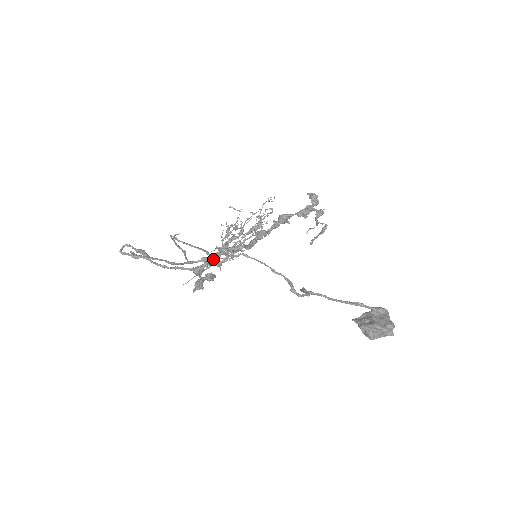
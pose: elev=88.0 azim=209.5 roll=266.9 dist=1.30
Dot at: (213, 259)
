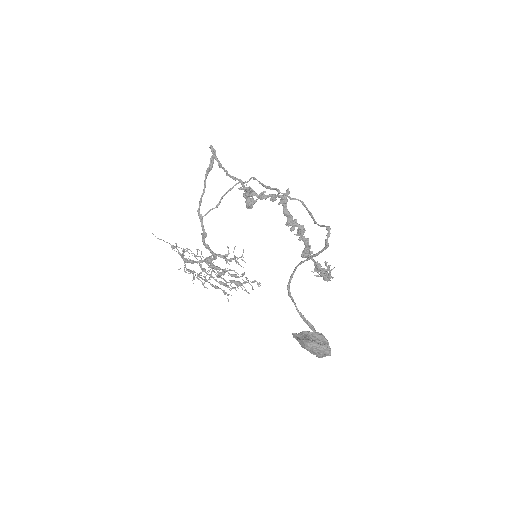
Dot at: occluded
